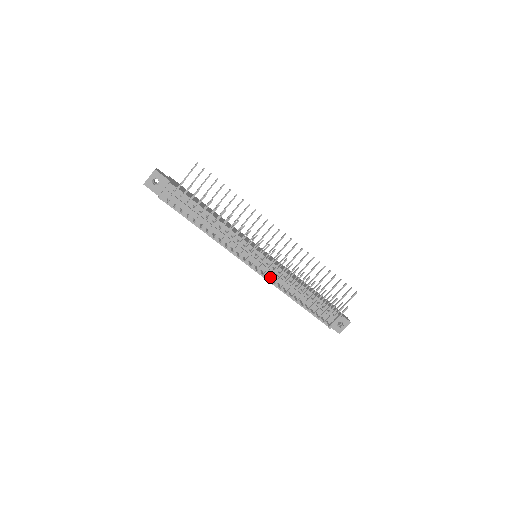
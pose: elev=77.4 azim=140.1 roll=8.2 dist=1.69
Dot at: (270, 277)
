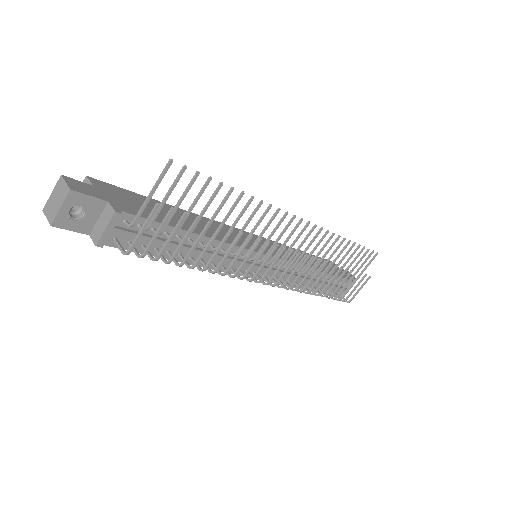
Dot at: (290, 287)
